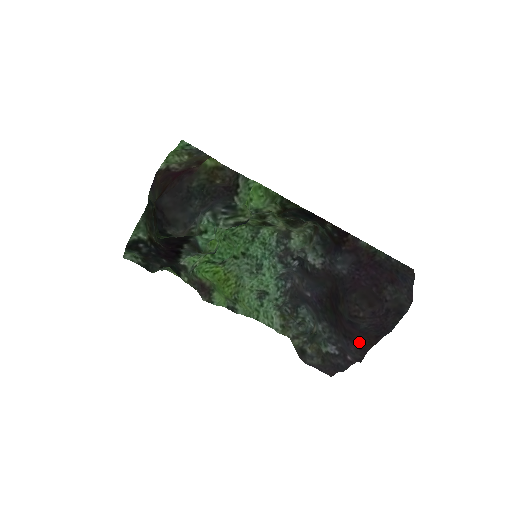
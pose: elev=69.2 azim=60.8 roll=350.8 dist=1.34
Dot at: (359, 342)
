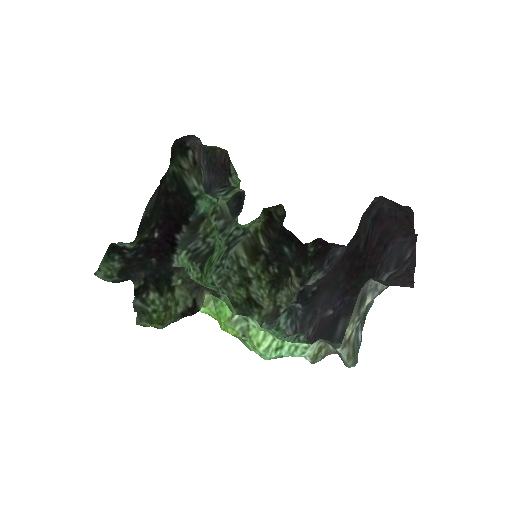
Dot at: (399, 231)
